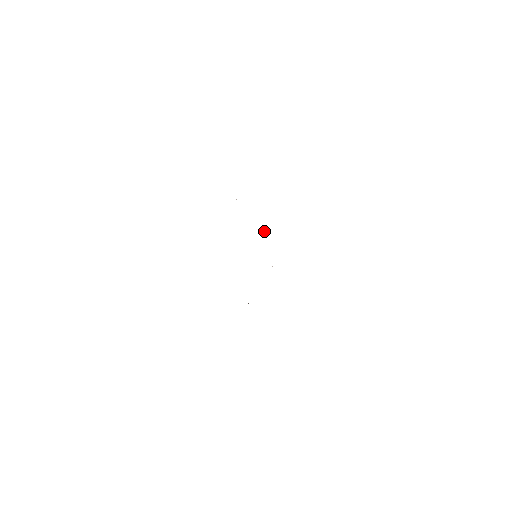
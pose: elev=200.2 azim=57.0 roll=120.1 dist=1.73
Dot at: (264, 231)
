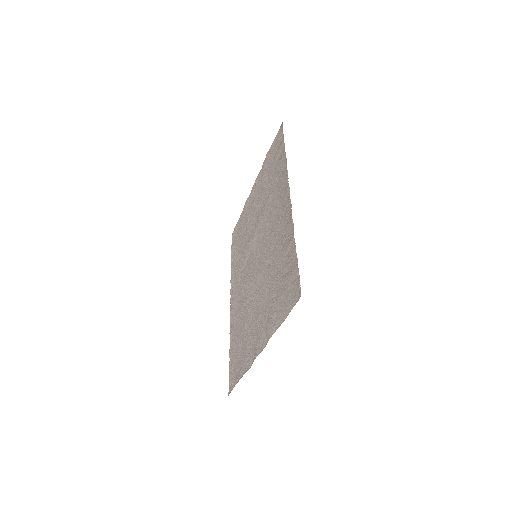
Dot at: (244, 260)
